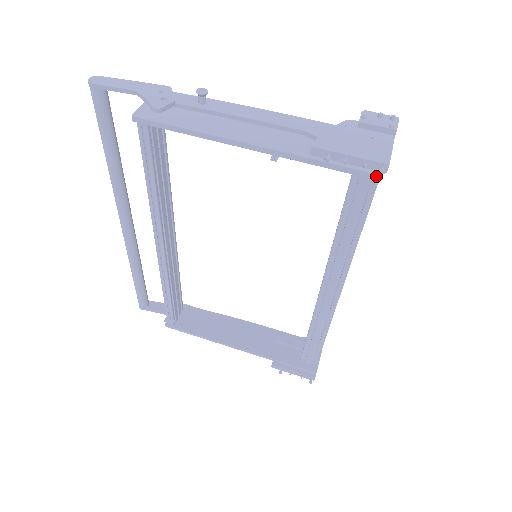
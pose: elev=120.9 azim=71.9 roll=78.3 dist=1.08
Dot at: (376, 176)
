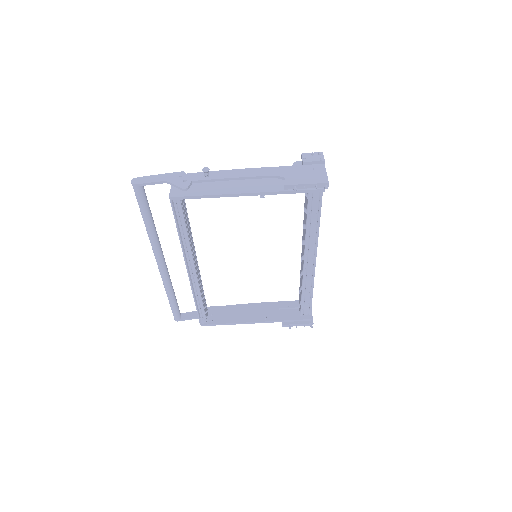
Dot at: (323, 190)
